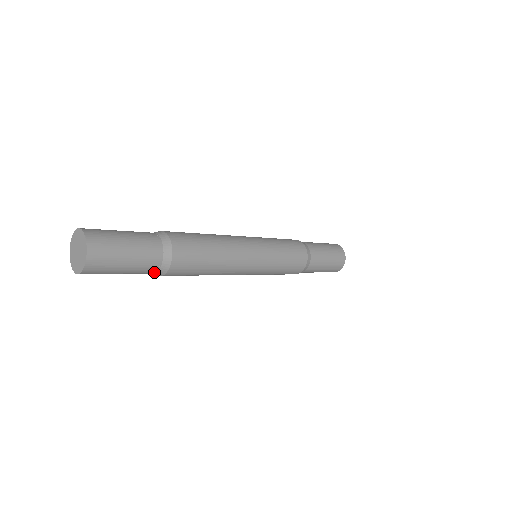
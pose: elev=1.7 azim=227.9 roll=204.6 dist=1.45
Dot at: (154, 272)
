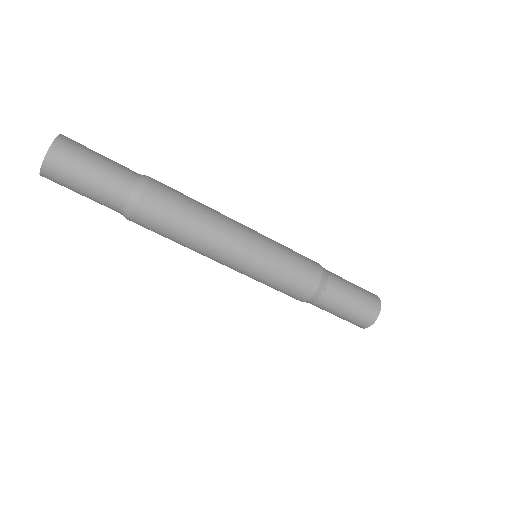
Dot at: (133, 181)
